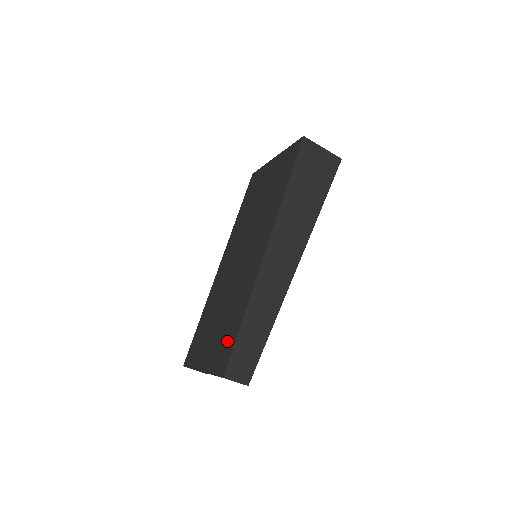
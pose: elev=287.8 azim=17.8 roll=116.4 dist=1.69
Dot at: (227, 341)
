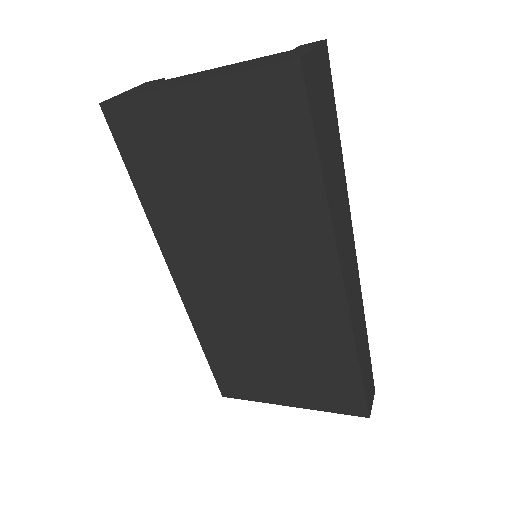
Dot at: (338, 386)
